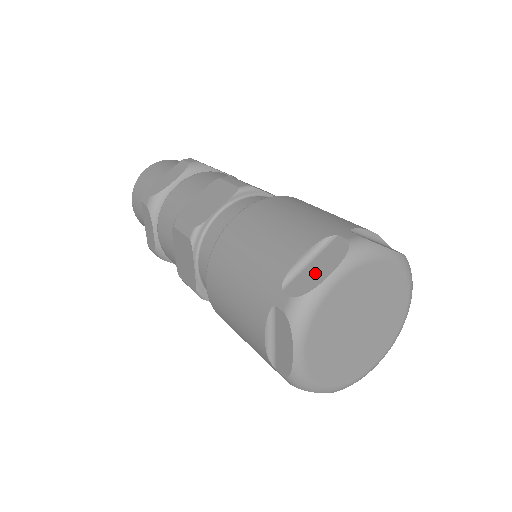
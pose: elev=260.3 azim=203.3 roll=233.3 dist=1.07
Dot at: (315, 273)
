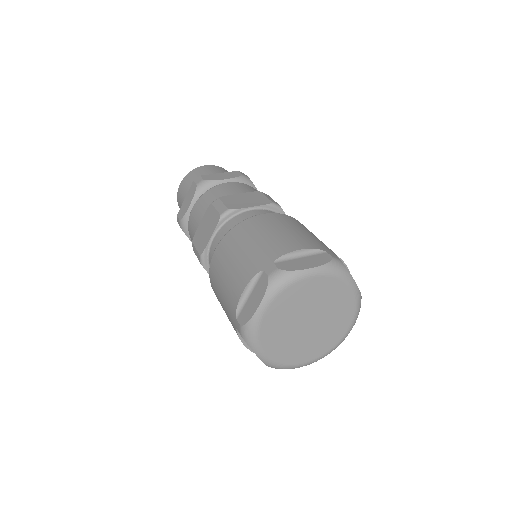
Dot at: (301, 263)
